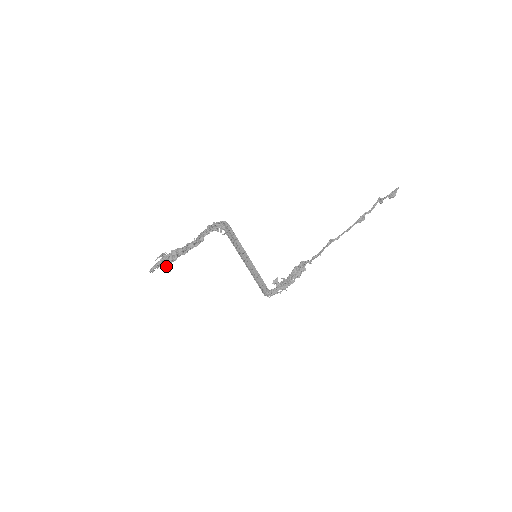
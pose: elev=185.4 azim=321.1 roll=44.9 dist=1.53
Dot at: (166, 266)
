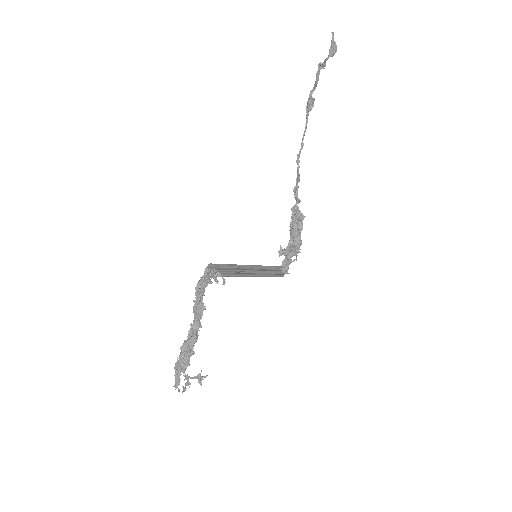
Dot at: (198, 377)
